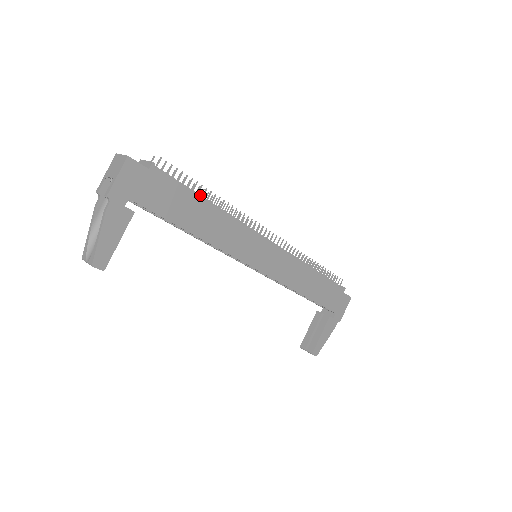
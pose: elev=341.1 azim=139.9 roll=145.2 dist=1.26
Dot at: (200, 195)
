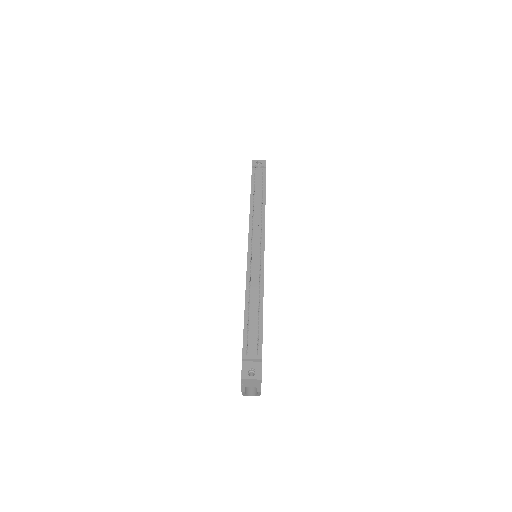
Dot at: (255, 311)
